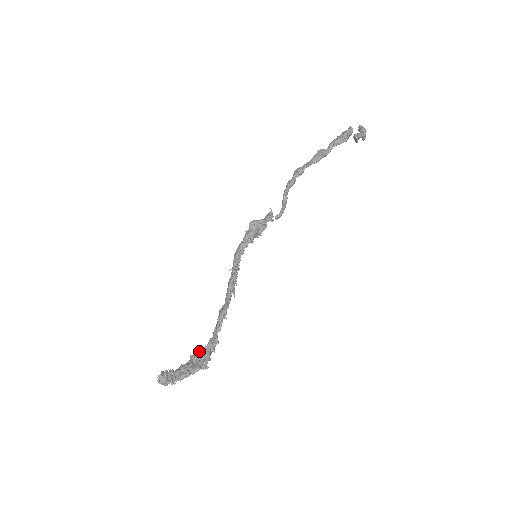
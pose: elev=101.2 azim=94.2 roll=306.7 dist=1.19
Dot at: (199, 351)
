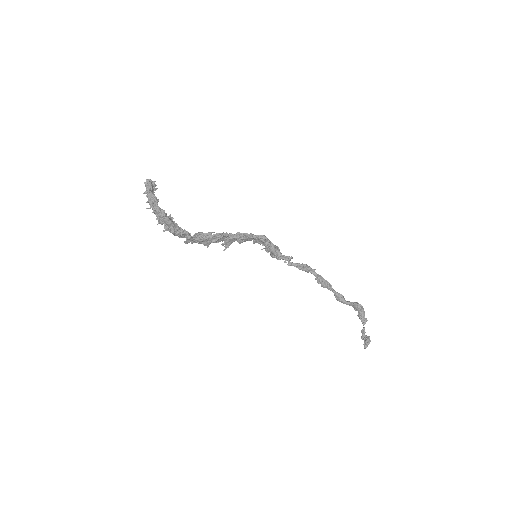
Dot at: (172, 217)
